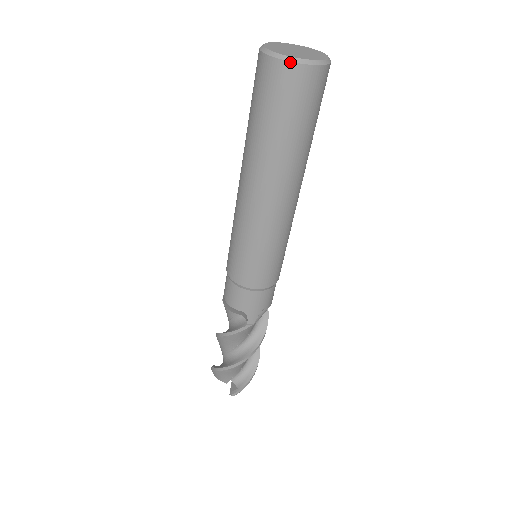
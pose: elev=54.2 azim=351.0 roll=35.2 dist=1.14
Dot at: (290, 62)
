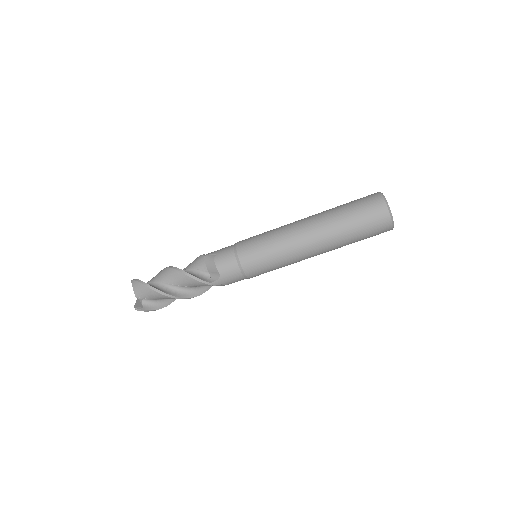
Dot at: (390, 216)
